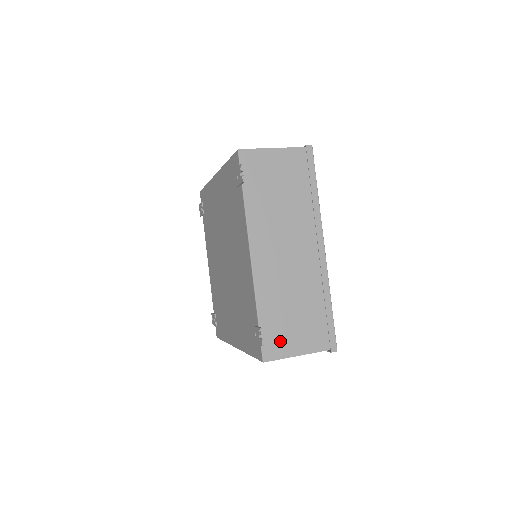
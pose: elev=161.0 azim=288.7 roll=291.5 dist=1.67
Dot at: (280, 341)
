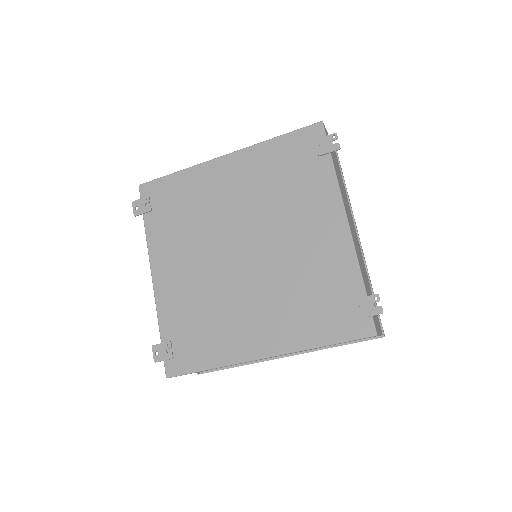
Dot at: (374, 316)
